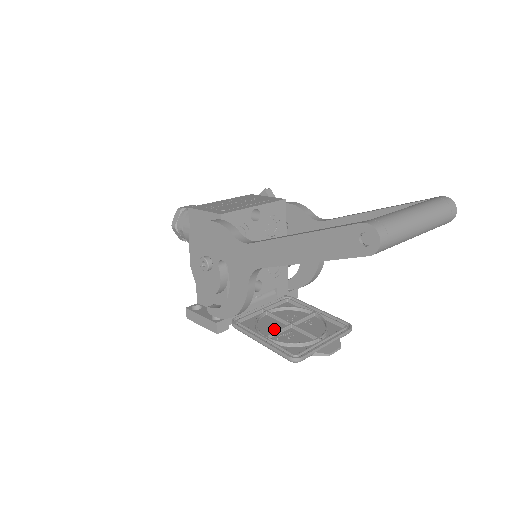
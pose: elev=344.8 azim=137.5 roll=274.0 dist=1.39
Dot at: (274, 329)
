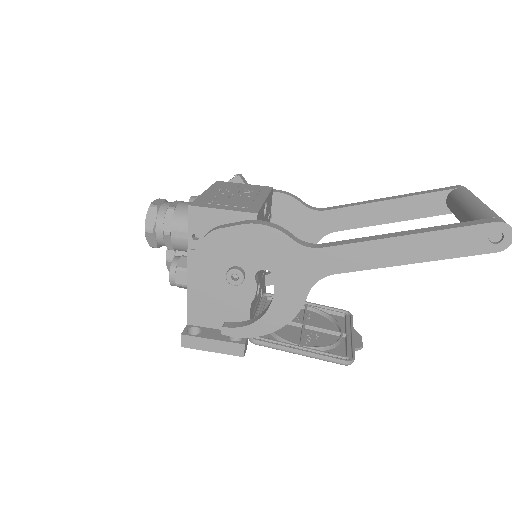
Dot at: (293, 334)
